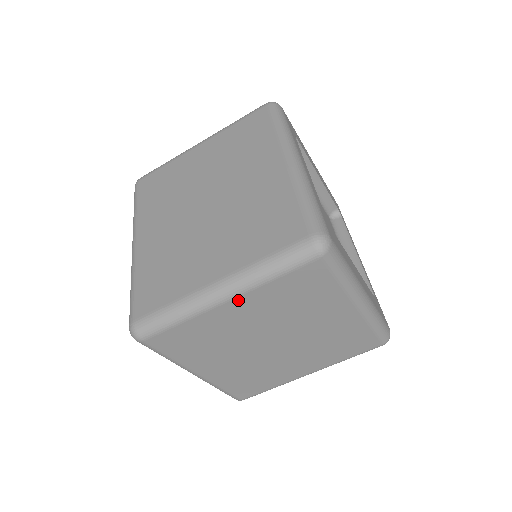
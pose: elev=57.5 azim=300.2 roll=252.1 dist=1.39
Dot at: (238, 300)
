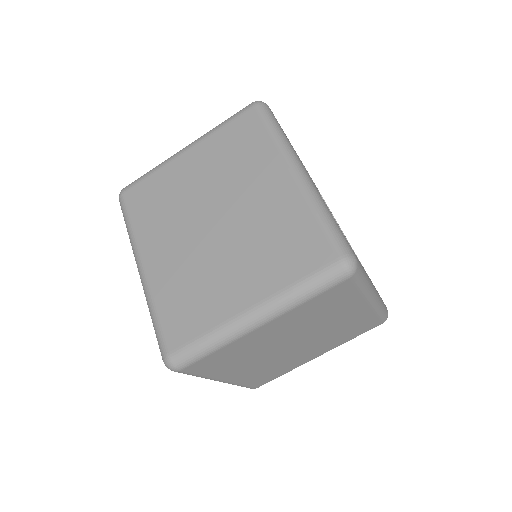
Dot at: (272, 323)
